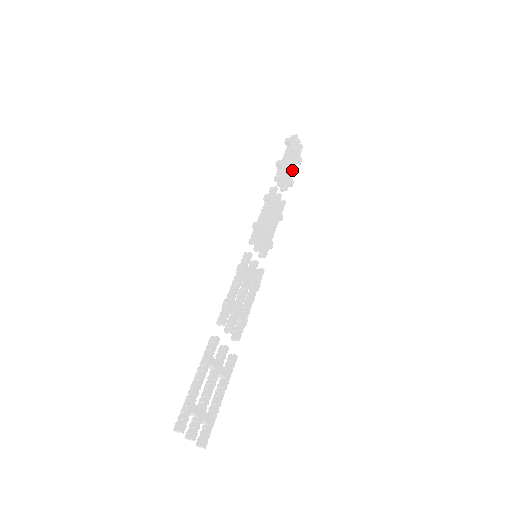
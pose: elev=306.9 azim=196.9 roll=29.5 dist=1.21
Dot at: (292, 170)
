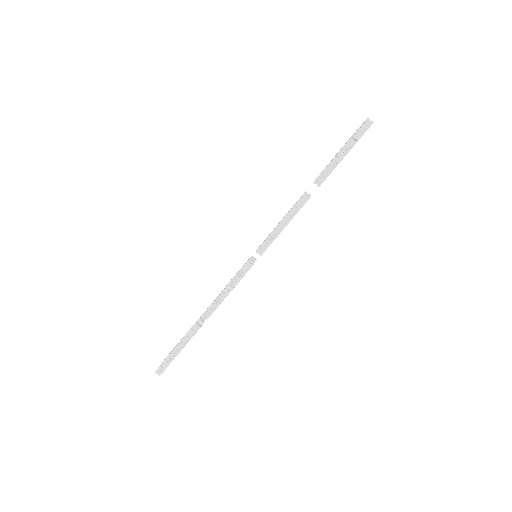
Dot at: occluded
